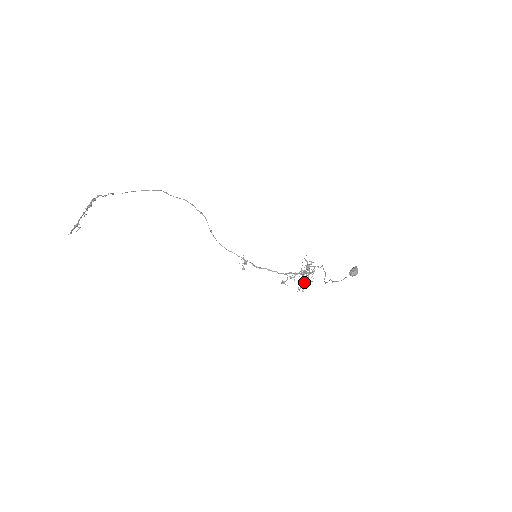
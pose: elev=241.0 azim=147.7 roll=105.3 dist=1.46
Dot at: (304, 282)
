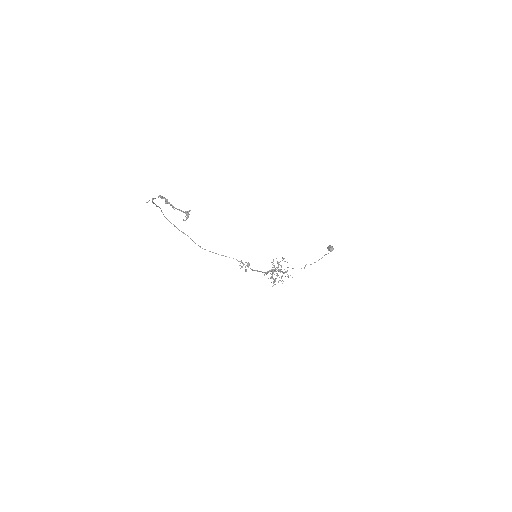
Dot at: occluded
